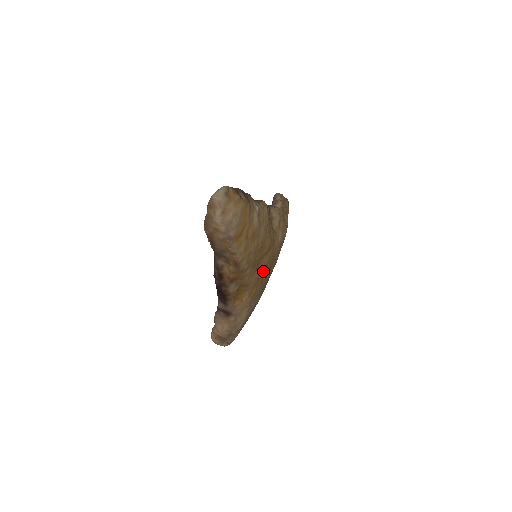
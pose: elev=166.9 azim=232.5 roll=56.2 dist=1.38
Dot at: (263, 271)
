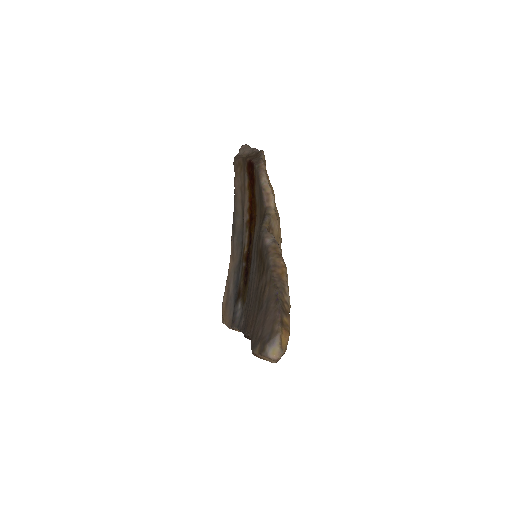
Dot at: occluded
